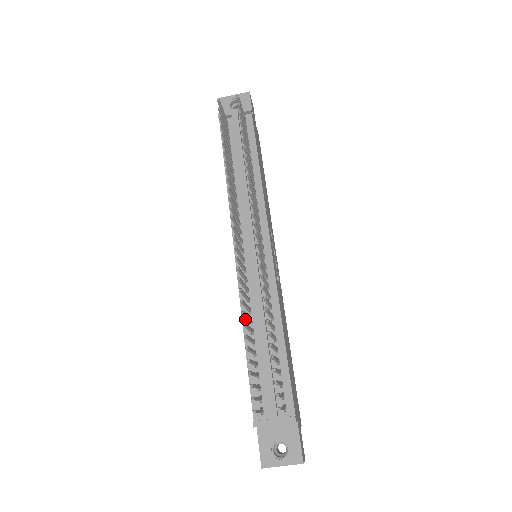
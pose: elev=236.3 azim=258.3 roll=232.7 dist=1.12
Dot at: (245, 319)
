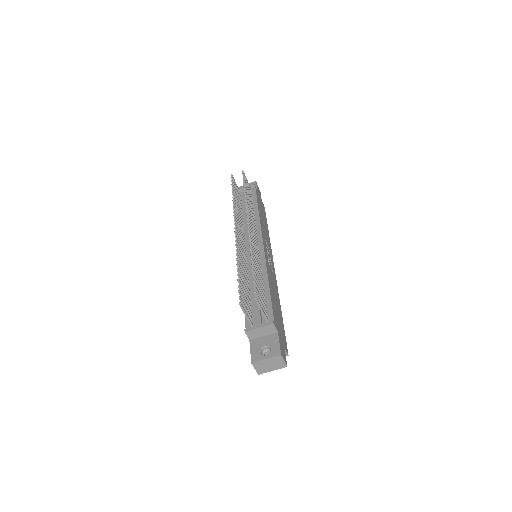
Dot at: occluded
